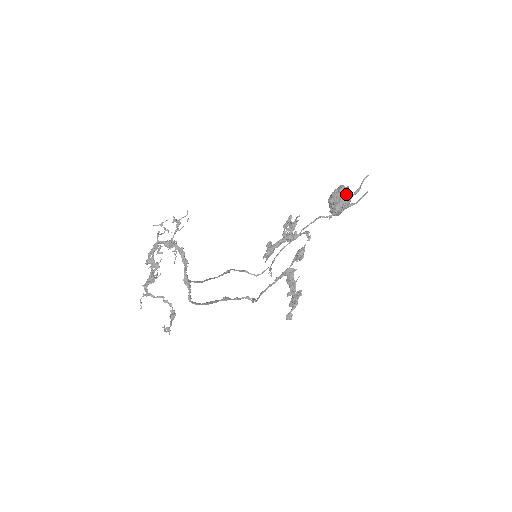
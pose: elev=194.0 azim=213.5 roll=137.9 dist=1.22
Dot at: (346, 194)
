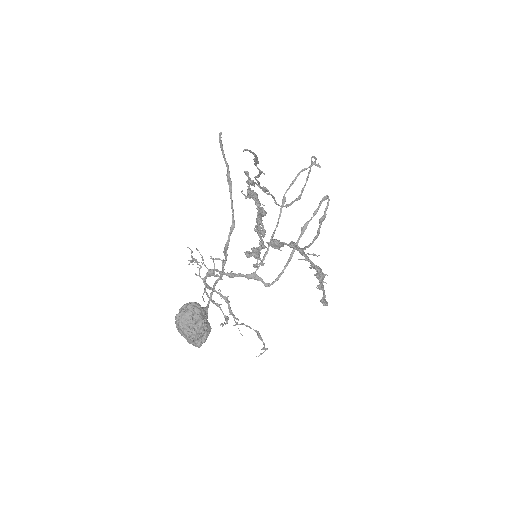
Dot at: (184, 335)
